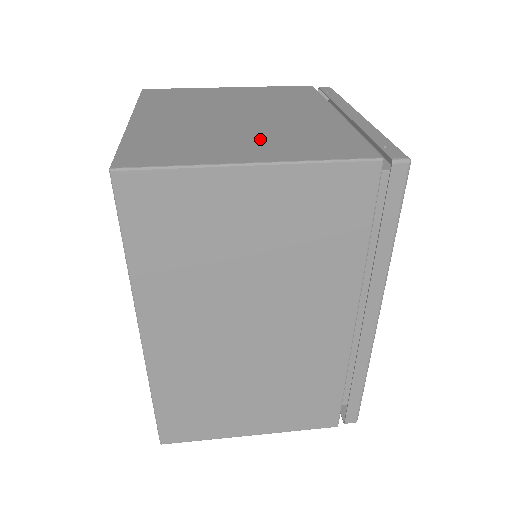
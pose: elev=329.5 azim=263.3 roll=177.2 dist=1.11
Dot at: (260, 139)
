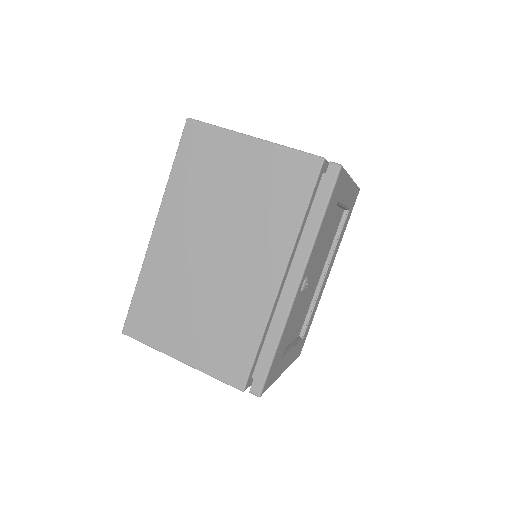
Dot at: occluded
